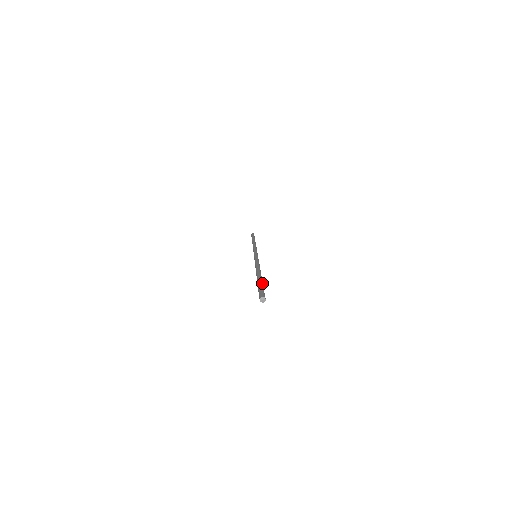
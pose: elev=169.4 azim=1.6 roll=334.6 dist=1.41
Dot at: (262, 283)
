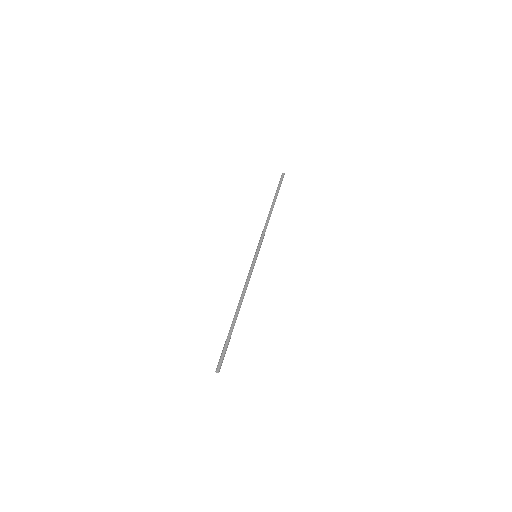
Dot at: (229, 339)
